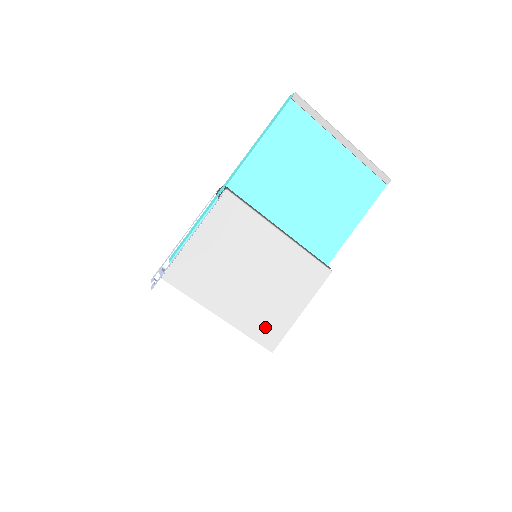
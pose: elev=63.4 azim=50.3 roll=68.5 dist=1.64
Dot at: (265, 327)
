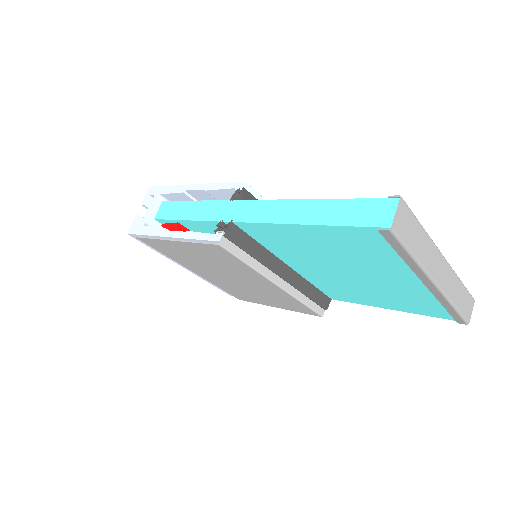
Dot at: (237, 293)
